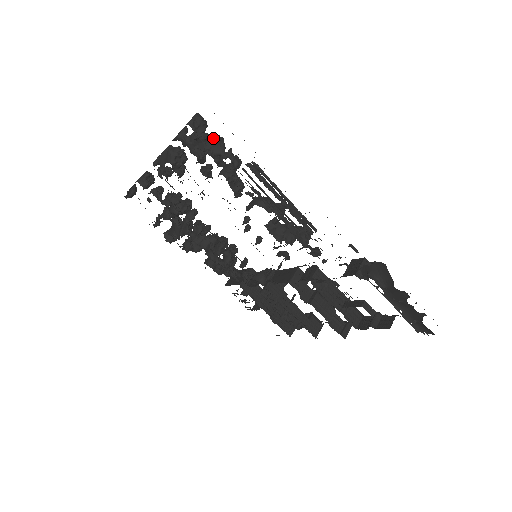
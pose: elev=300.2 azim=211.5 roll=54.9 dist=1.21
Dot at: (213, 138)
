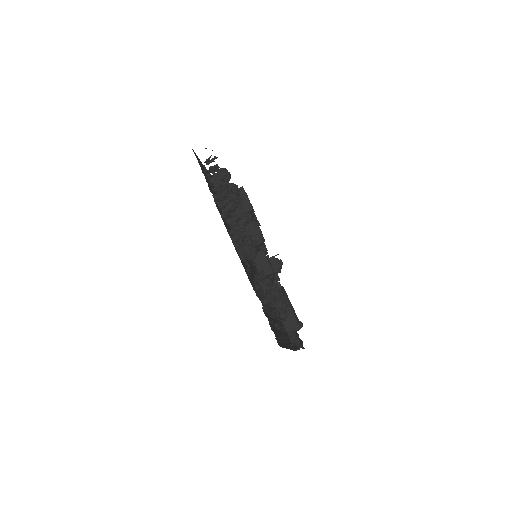
Dot at: (273, 299)
